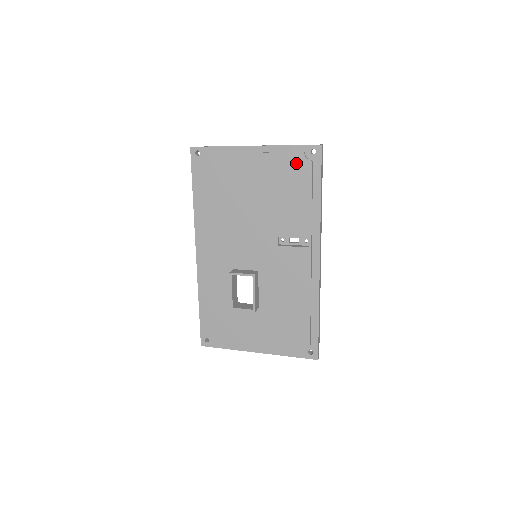
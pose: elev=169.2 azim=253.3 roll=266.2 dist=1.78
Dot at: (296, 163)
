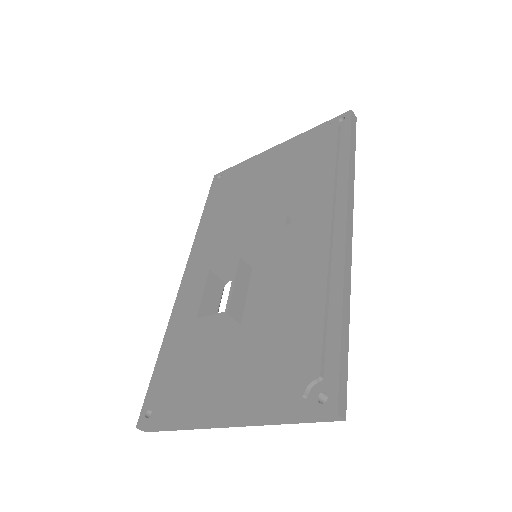
Dot at: (319, 134)
